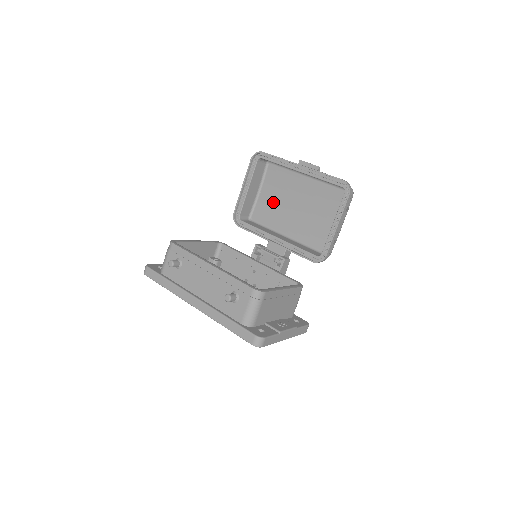
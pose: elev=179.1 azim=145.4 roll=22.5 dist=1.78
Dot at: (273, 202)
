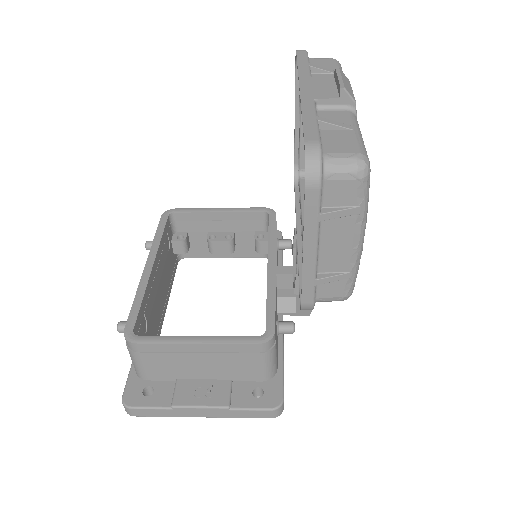
Dot at: occluded
